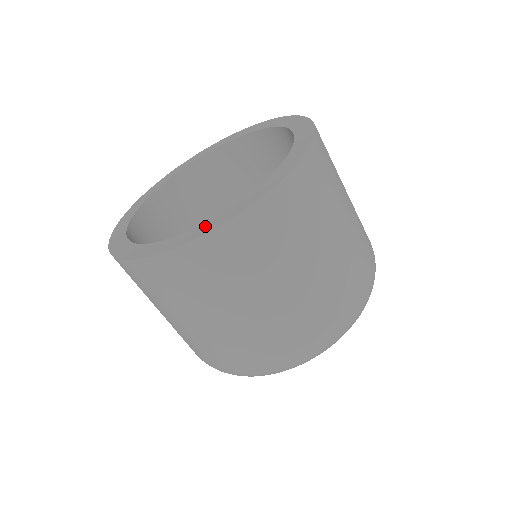
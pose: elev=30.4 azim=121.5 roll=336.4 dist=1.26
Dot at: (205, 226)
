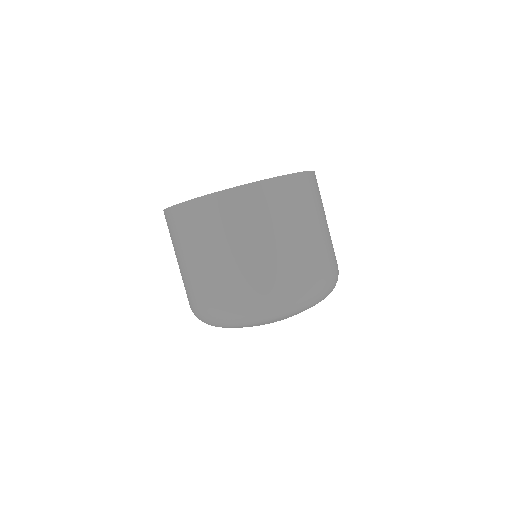
Dot at: occluded
